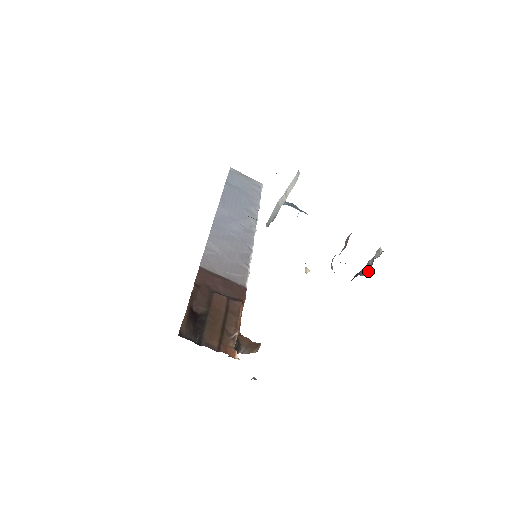
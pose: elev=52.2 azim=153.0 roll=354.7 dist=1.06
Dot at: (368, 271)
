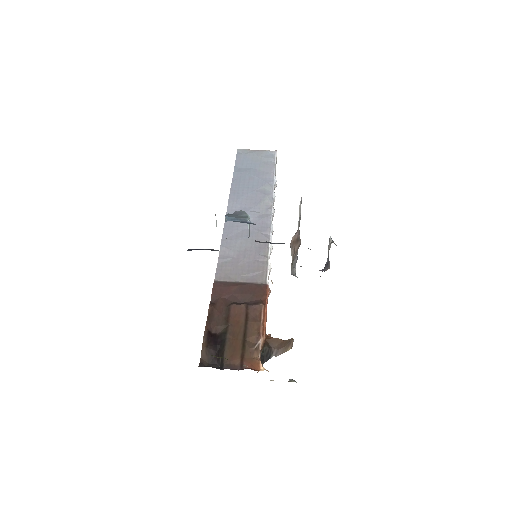
Dot at: (329, 264)
